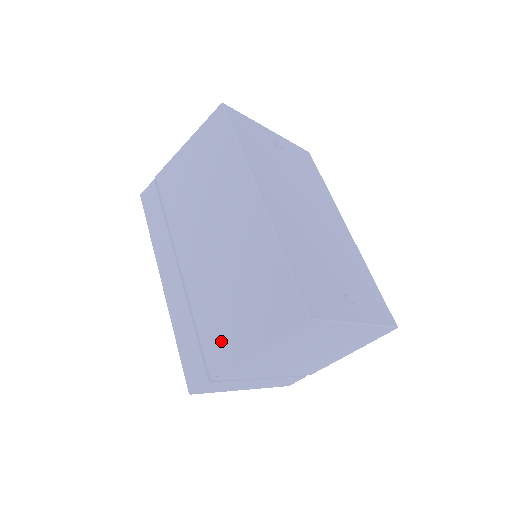
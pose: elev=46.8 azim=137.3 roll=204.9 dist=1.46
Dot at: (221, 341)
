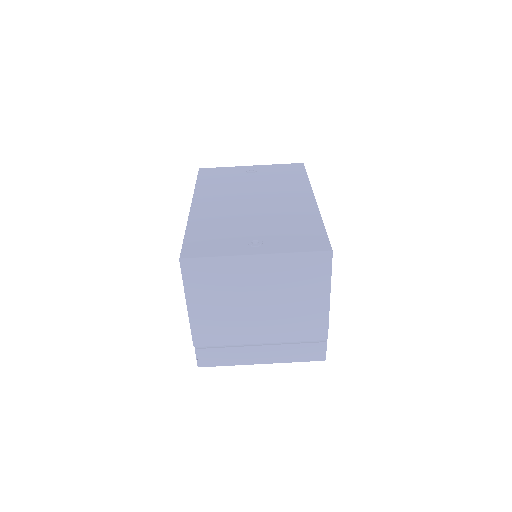
Dot at: occluded
